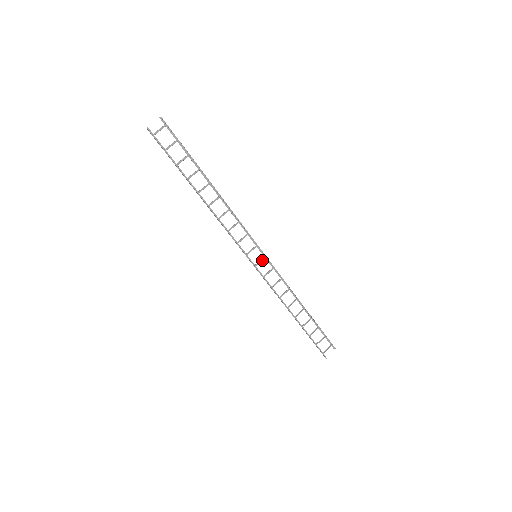
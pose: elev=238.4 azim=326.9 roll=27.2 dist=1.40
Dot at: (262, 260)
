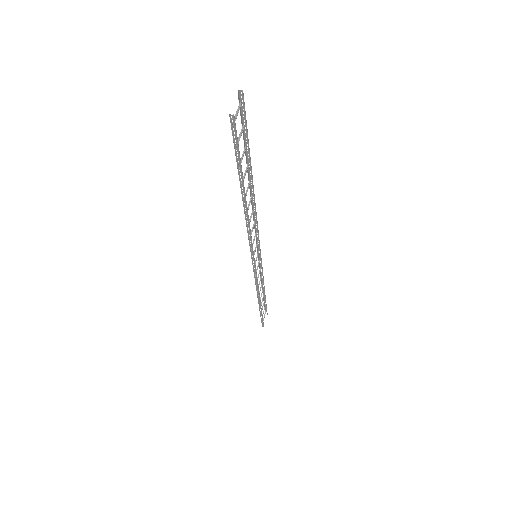
Dot at: occluded
